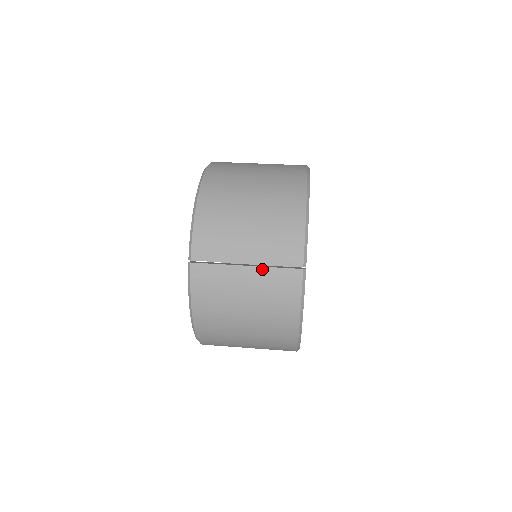
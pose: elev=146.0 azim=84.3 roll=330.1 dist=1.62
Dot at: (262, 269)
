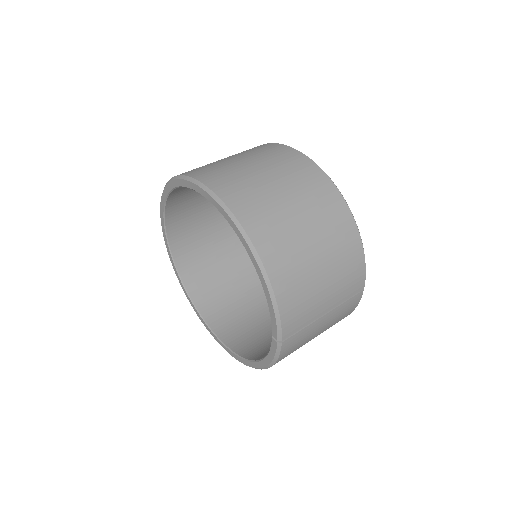
Dot at: (336, 309)
